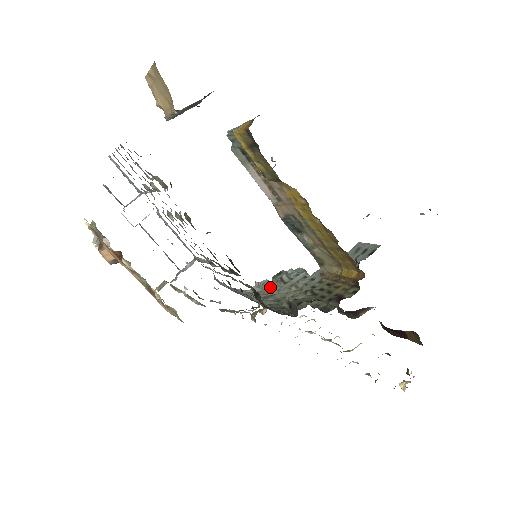
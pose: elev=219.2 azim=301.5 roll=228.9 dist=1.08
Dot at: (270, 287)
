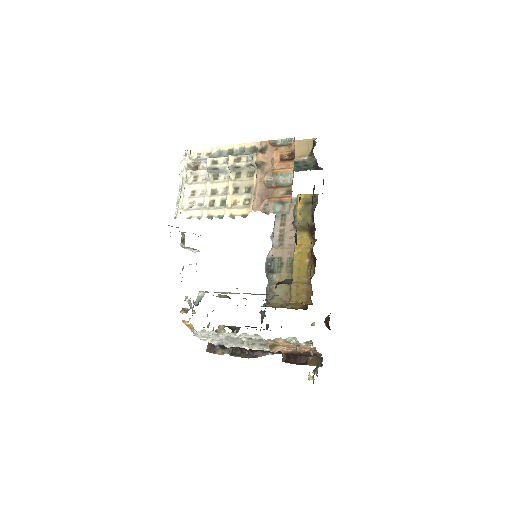
Dot at: occluded
